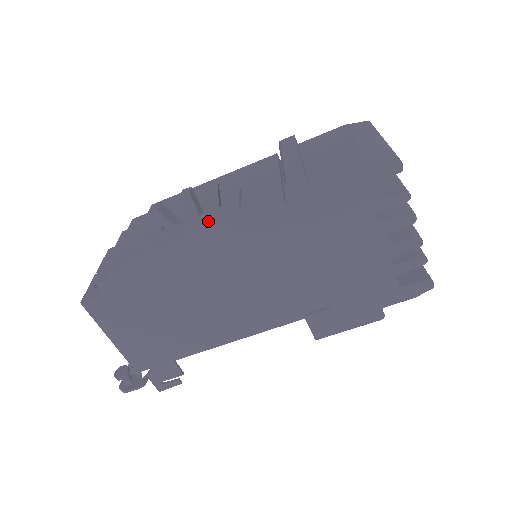
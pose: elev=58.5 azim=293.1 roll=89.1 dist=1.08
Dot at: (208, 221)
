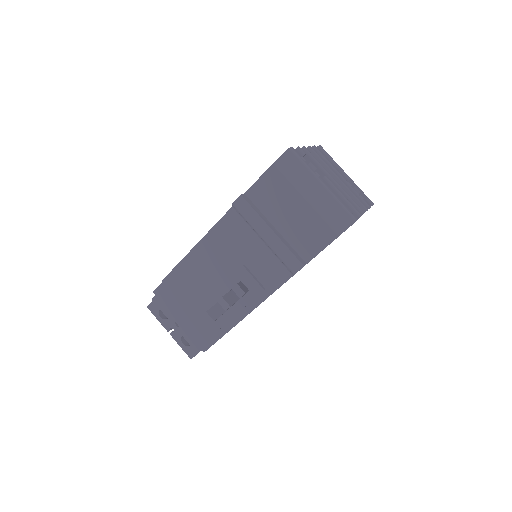
Dot at: (248, 304)
